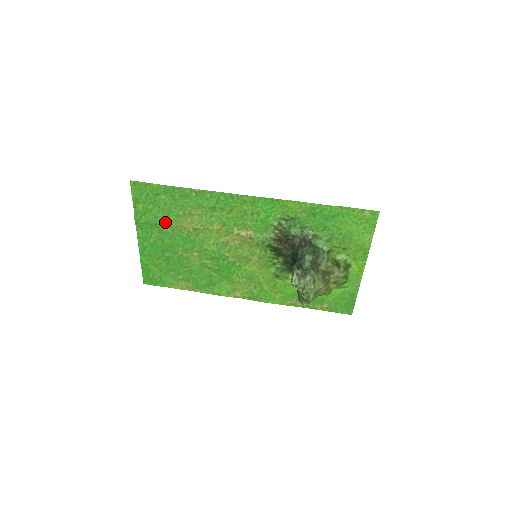
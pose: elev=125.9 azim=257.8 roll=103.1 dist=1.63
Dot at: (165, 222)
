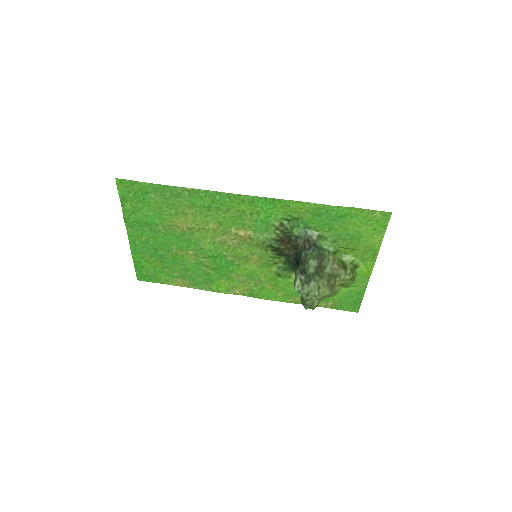
Dot at: (156, 221)
